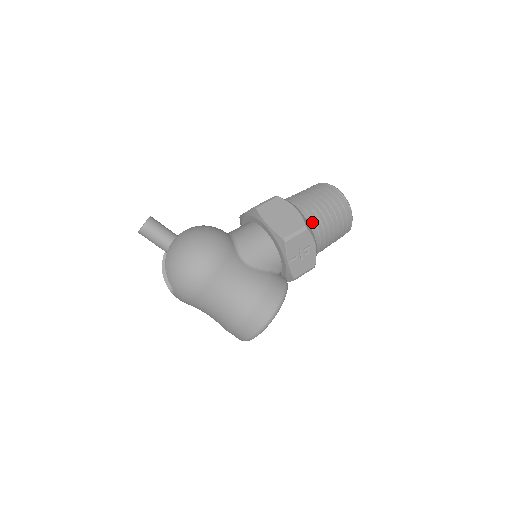
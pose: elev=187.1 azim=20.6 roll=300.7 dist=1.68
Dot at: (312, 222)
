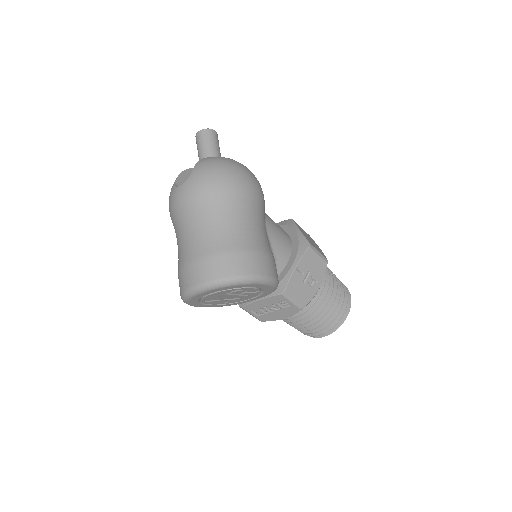
Dot at: occluded
